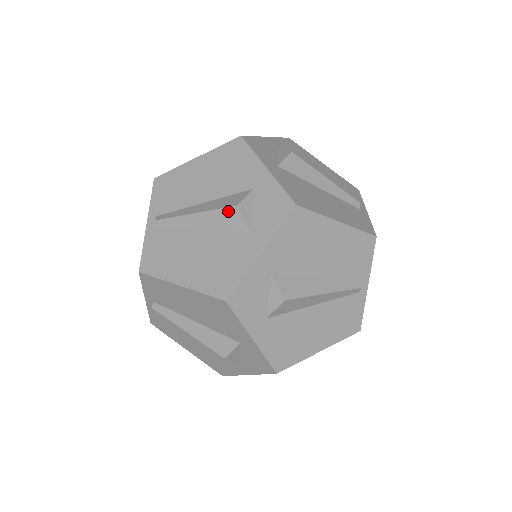
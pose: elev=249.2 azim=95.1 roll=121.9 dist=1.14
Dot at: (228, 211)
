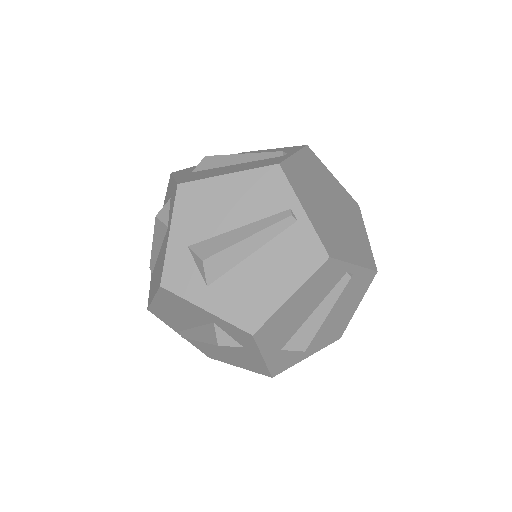
Dot at: (156, 224)
